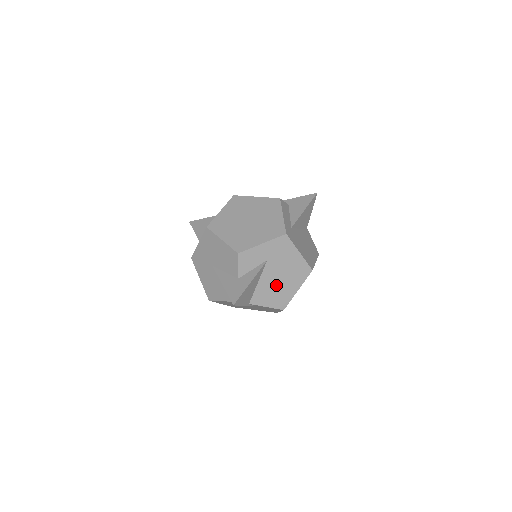
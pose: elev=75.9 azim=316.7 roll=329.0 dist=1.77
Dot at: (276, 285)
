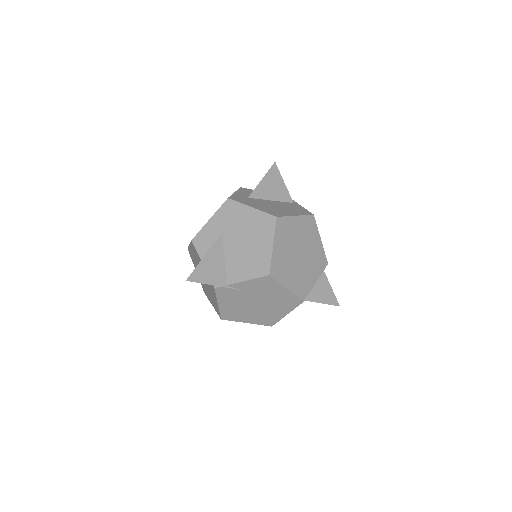
Dot at: (245, 252)
